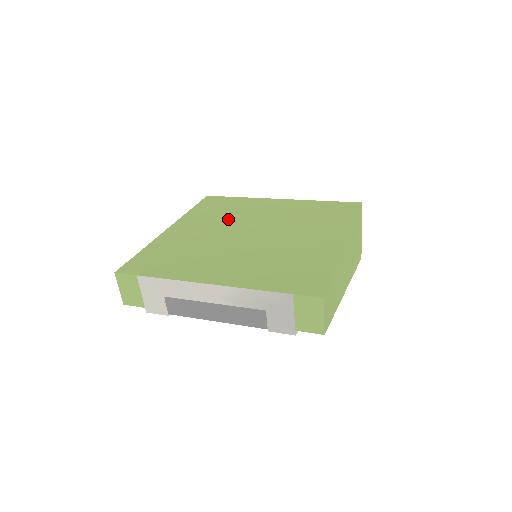
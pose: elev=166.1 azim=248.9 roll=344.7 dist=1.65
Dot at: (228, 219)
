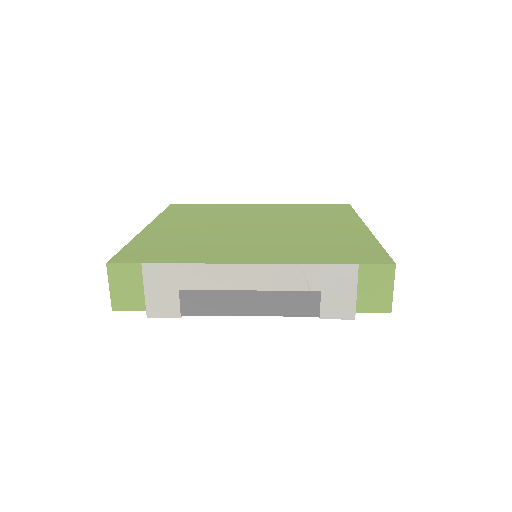
Dot at: (216, 218)
